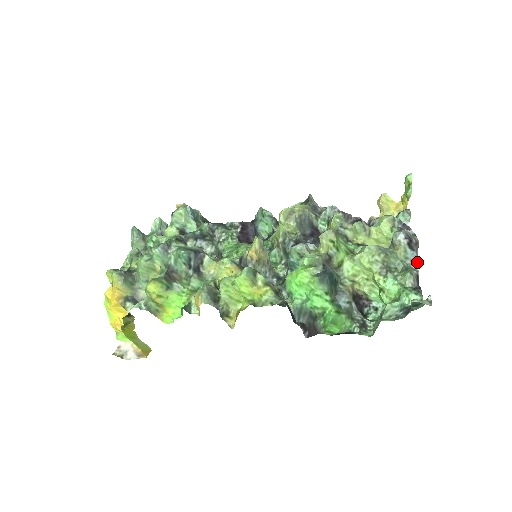
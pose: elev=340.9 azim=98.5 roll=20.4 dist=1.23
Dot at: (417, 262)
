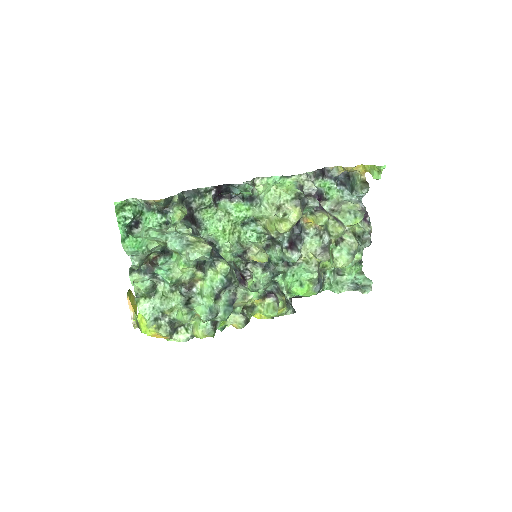
Dot at: occluded
